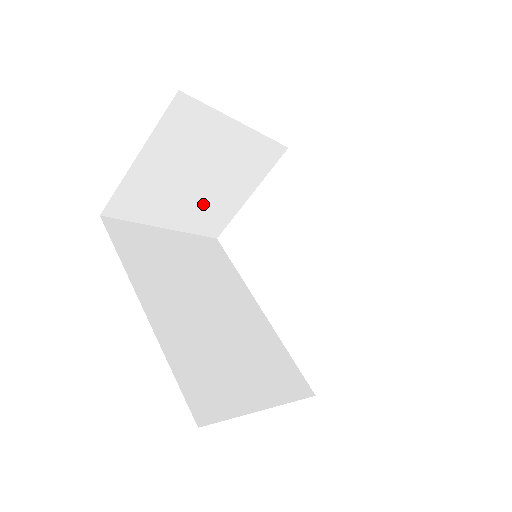
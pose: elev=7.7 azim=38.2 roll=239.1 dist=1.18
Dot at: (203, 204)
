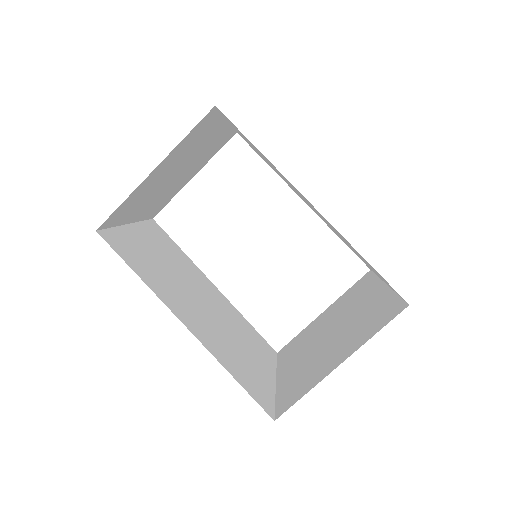
Dot at: (164, 194)
